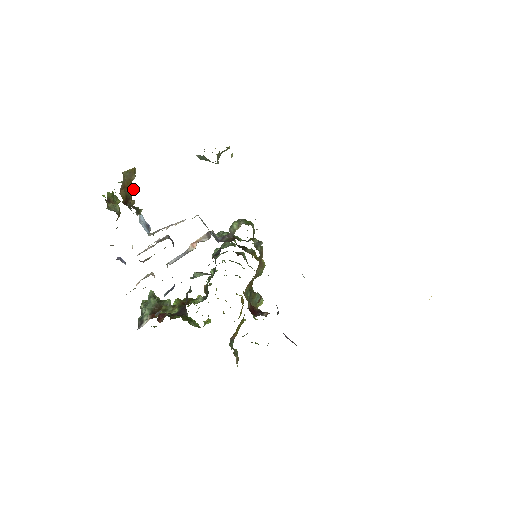
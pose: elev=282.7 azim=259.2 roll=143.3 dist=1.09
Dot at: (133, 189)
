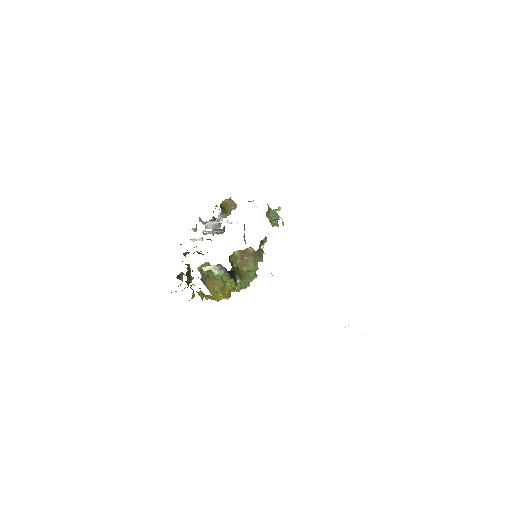
Dot at: (229, 213)
